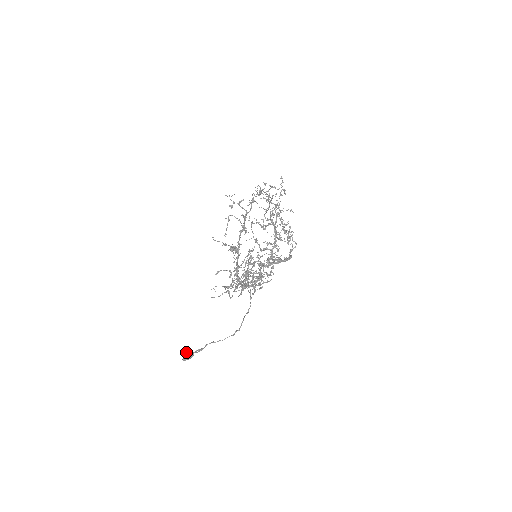
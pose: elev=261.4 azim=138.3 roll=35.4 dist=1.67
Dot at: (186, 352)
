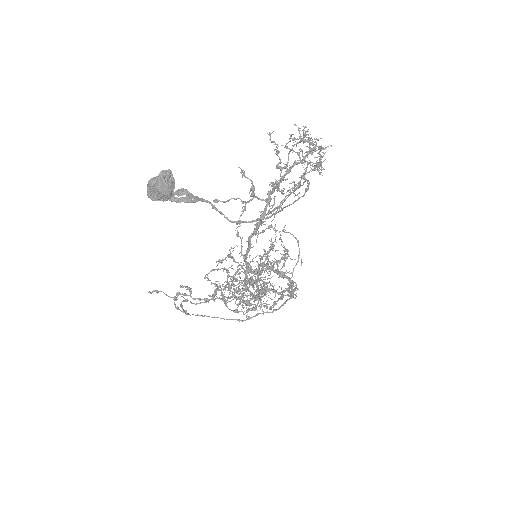
Dot at: (170, 171)
